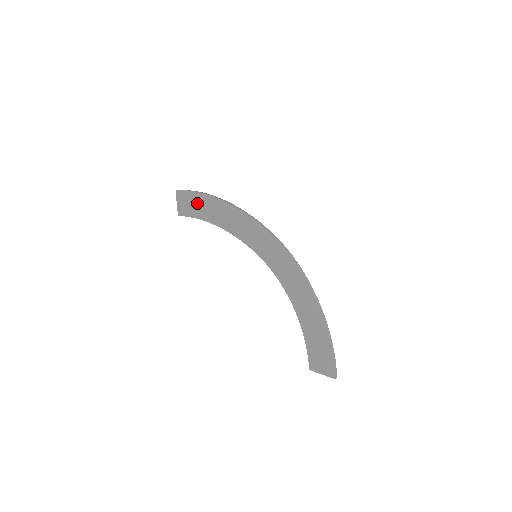
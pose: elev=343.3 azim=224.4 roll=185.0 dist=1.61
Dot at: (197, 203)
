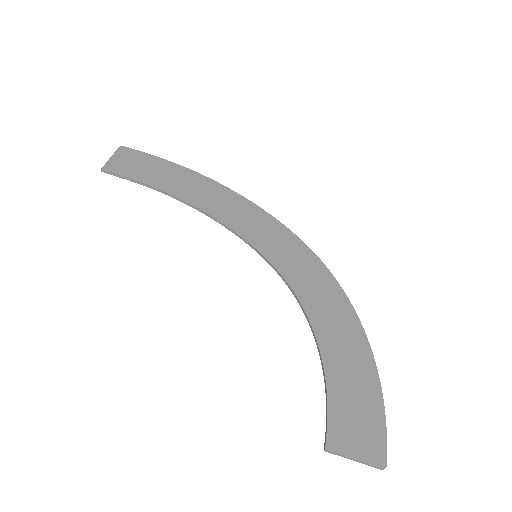
Dot at: (162, 170)
